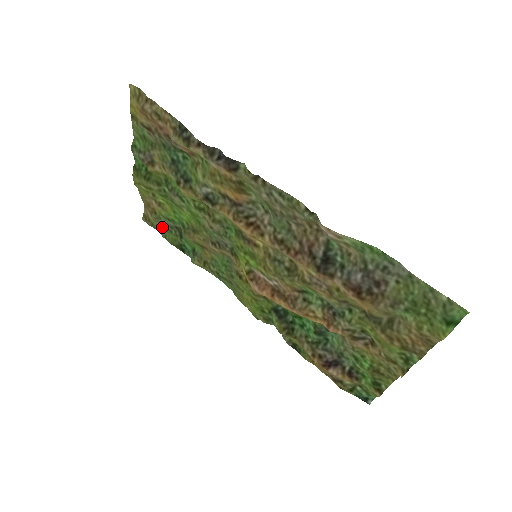
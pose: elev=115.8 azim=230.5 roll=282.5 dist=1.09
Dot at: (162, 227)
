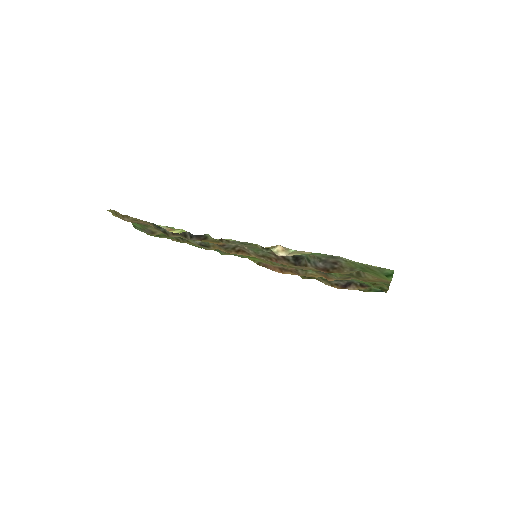
Dot at: occluded
